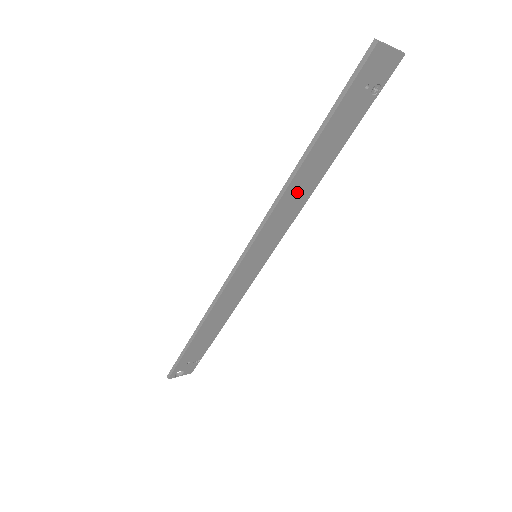
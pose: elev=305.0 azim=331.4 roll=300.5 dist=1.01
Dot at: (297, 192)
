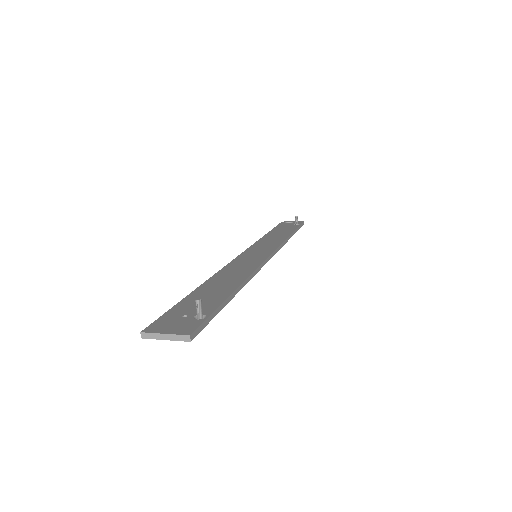
Dot at: occluded
